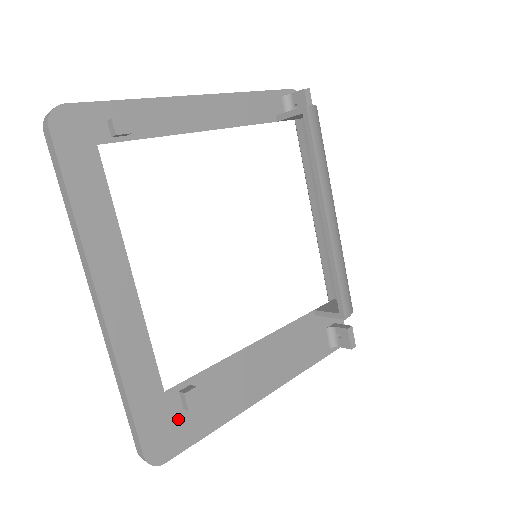
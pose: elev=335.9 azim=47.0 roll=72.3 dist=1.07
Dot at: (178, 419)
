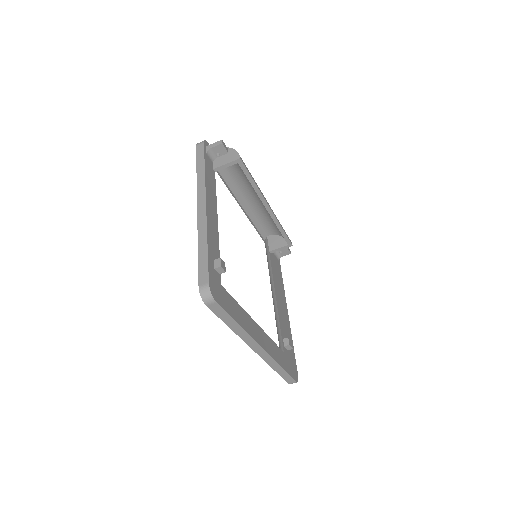
Dot at: (290, 356)
